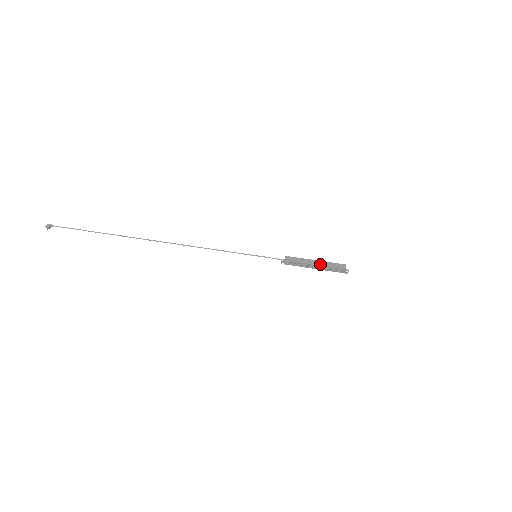
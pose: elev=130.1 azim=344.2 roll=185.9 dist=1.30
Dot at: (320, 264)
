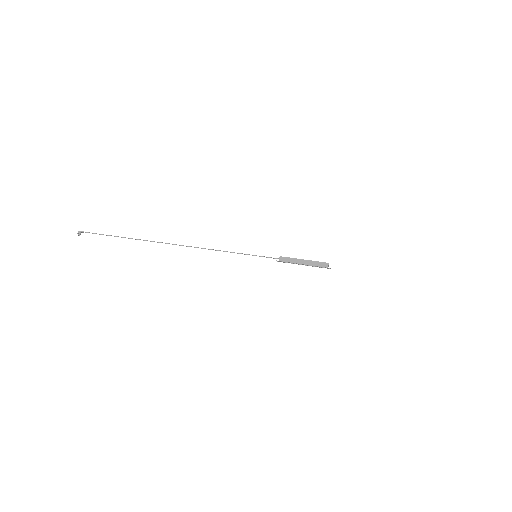
Dot at: (308, 263)
